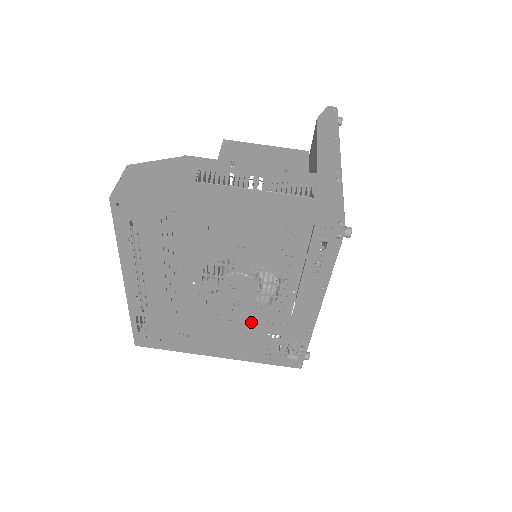
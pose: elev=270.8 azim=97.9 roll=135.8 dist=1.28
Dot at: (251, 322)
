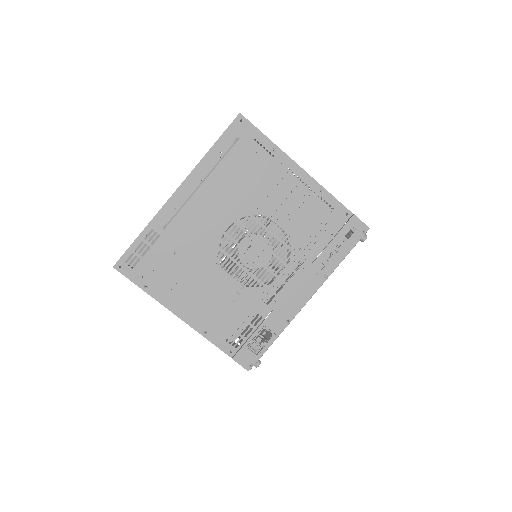
Dot at: (248, 287)
